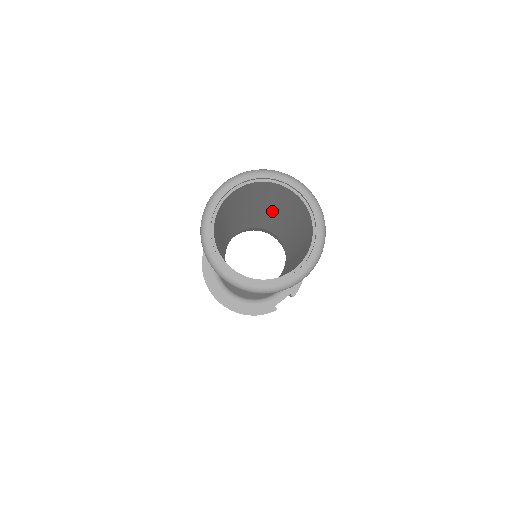
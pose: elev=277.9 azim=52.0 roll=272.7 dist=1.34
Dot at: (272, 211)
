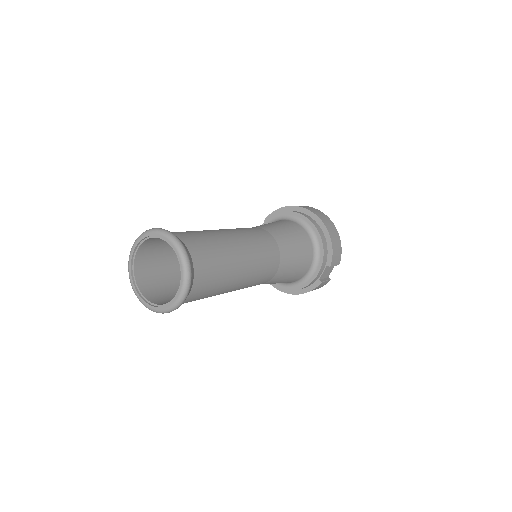
Dot at: occluded
